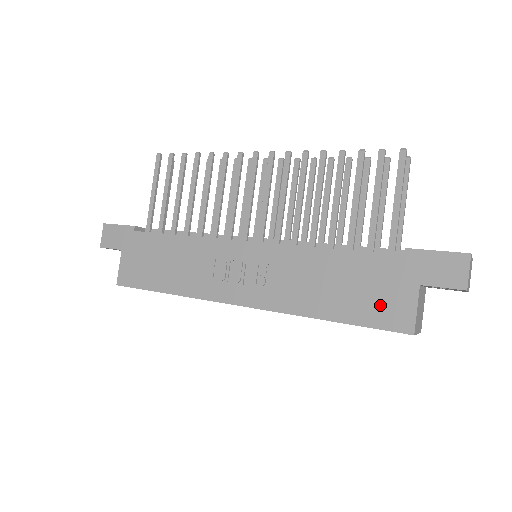
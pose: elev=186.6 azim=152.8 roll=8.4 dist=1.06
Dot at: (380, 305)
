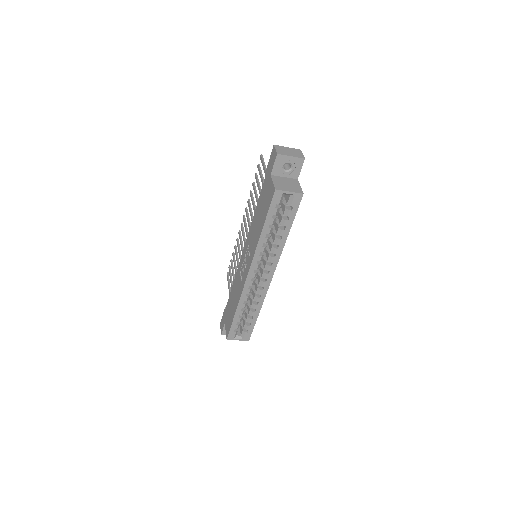
Dot at: (267, 199)
